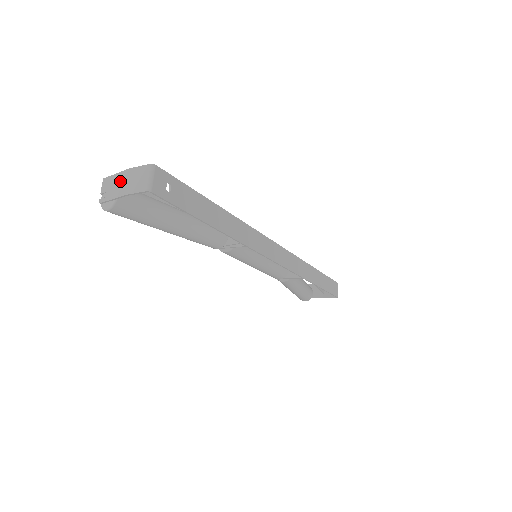
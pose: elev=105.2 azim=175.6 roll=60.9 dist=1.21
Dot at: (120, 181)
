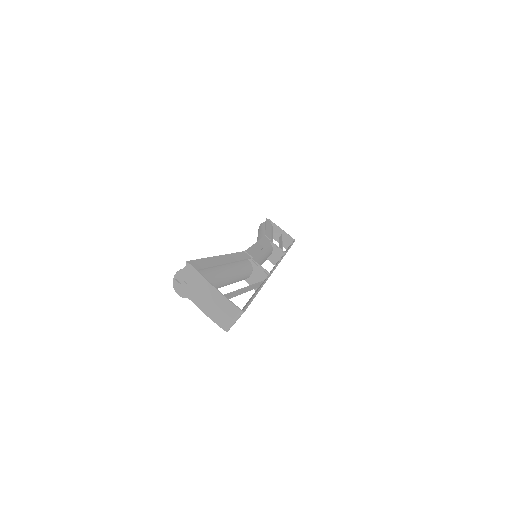
Dot at: (205, 293)
